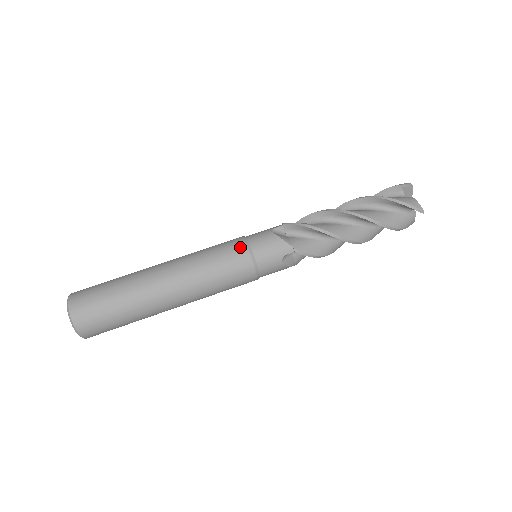
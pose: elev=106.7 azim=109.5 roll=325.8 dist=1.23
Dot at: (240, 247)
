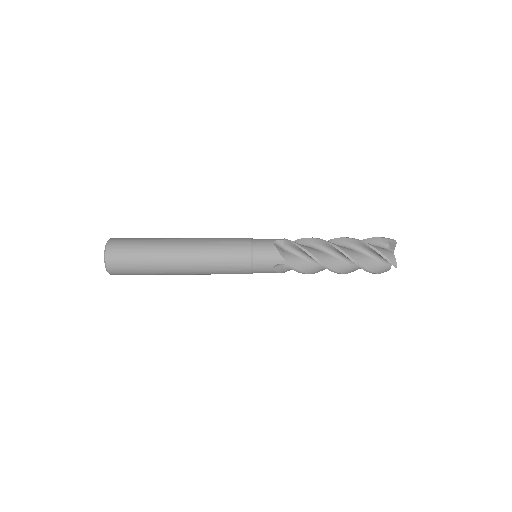
Dot at: occluded
